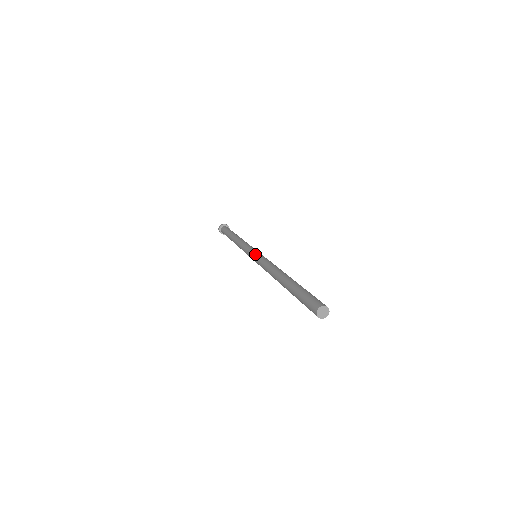
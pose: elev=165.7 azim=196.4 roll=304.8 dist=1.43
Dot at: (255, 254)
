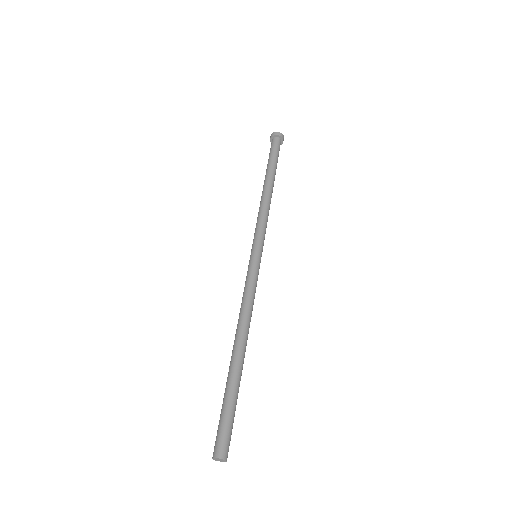
Dot at: (253, 260)
